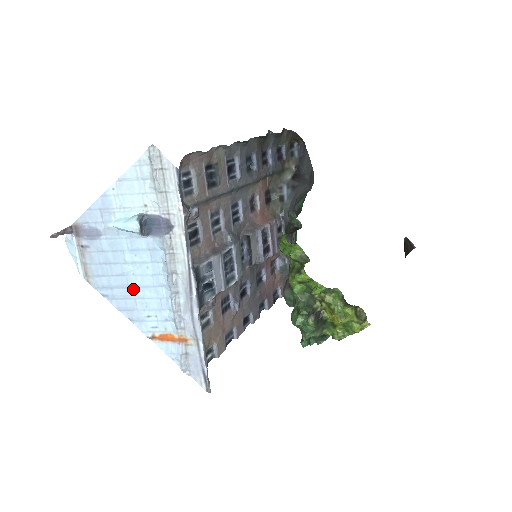
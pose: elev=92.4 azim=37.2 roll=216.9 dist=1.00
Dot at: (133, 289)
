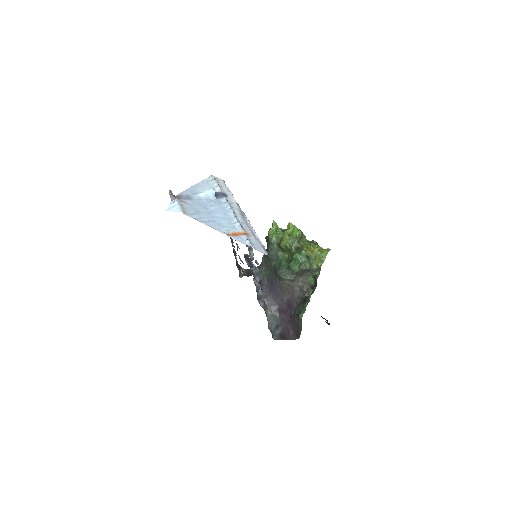
Dot at: (212, 216)
